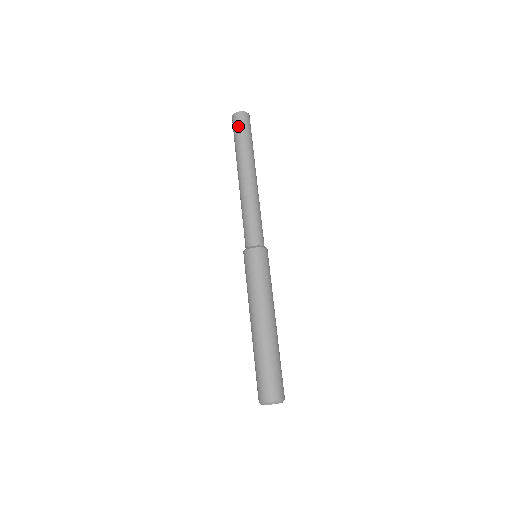
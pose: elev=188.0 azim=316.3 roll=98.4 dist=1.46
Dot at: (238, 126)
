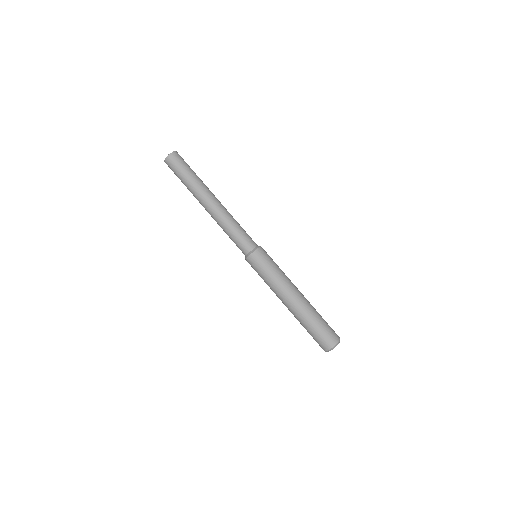
Dot at: (179, 165)
